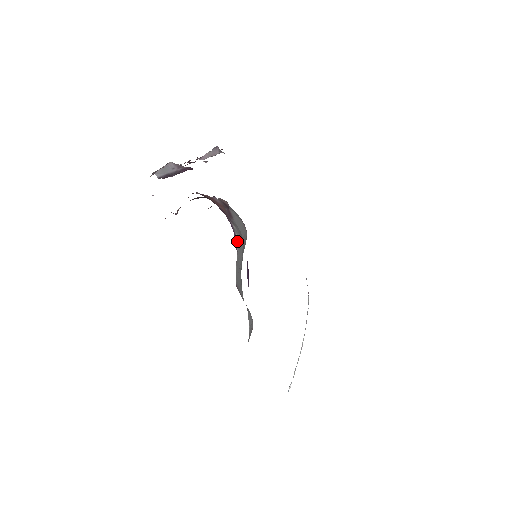
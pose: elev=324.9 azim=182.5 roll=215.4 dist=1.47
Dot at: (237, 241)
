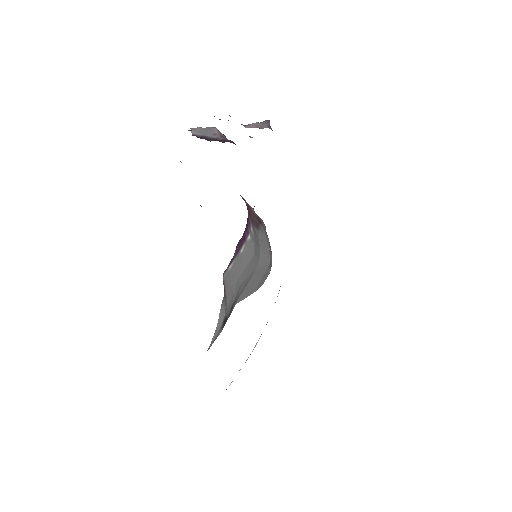
Dot at: (247, 242)
